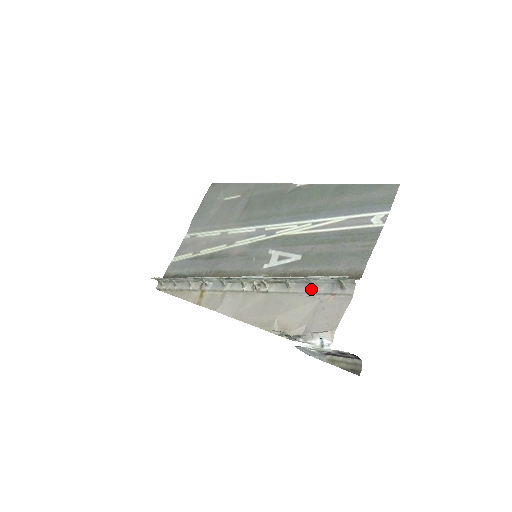
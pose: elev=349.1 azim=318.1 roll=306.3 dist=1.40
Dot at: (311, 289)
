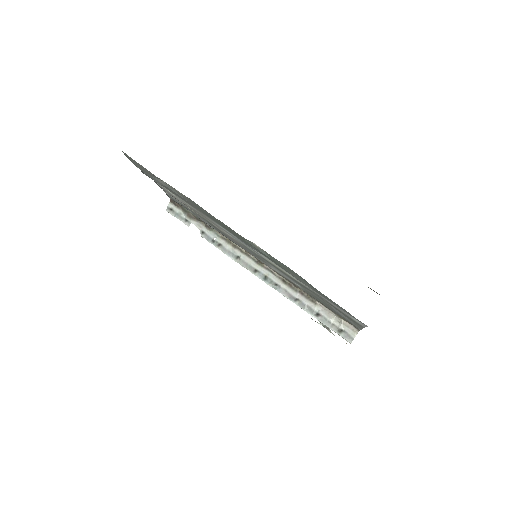
Dot at: occluded
